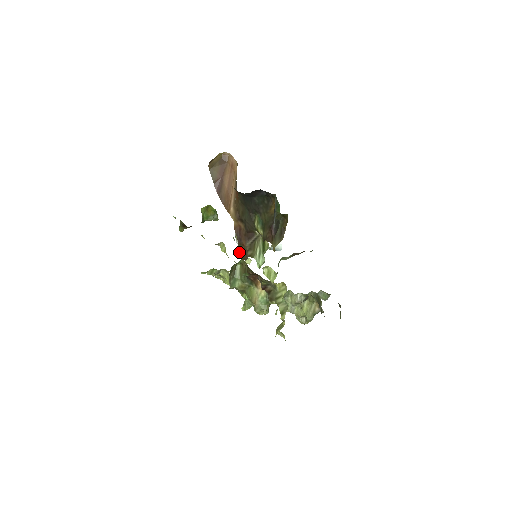
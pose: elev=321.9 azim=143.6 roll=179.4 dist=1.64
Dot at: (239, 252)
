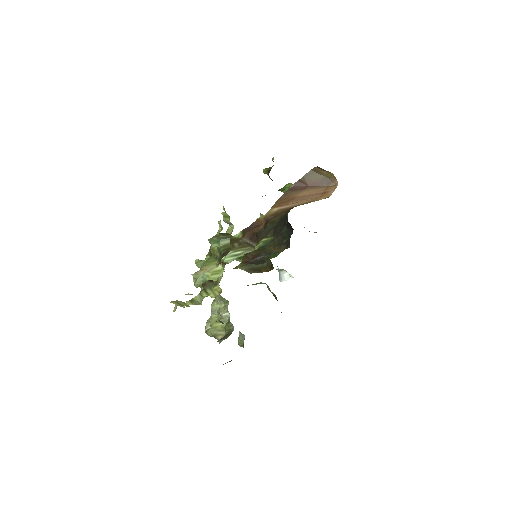
Dot at: (237, 234)
